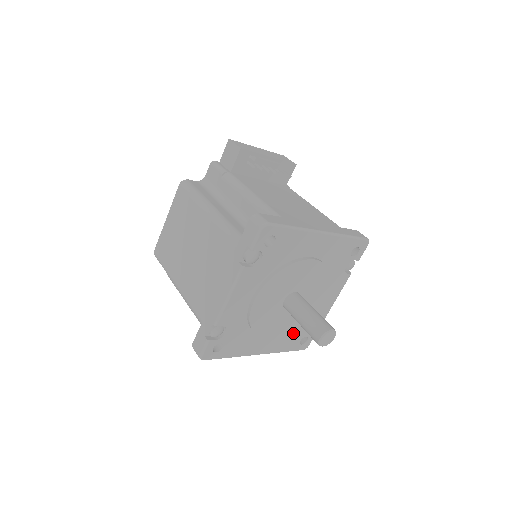
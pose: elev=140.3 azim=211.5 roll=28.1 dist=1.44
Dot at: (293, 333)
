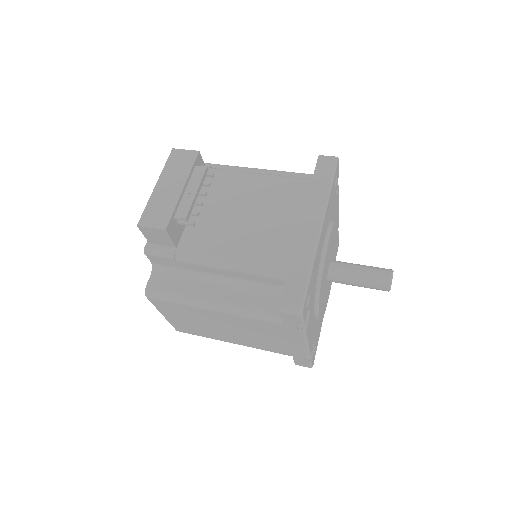
Dot at: occluded
